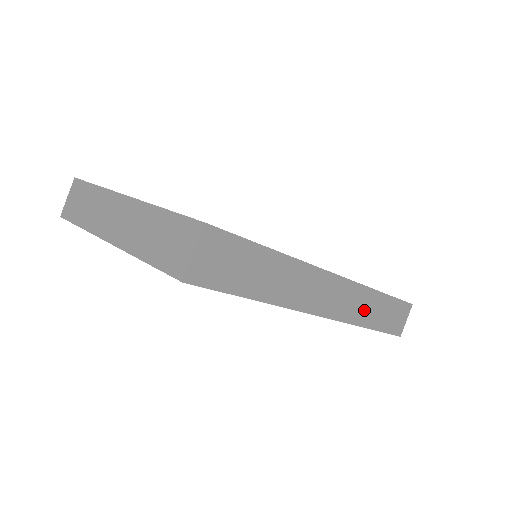
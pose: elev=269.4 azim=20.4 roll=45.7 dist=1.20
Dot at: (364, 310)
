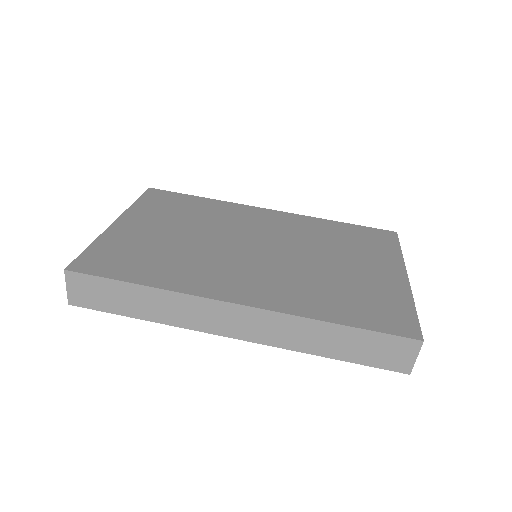
Dot at: (304, 338)
